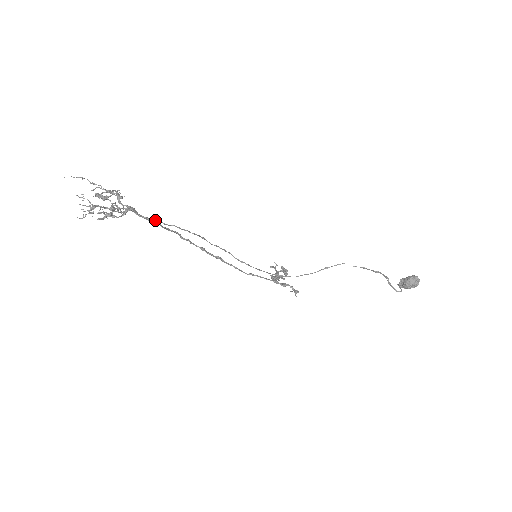
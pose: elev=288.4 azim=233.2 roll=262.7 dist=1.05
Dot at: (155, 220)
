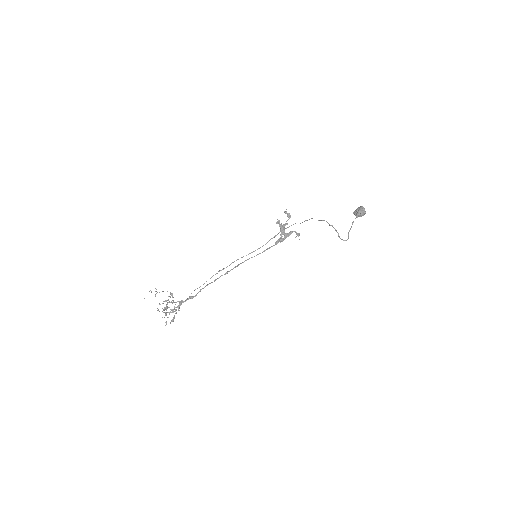
Dot at: occluded
